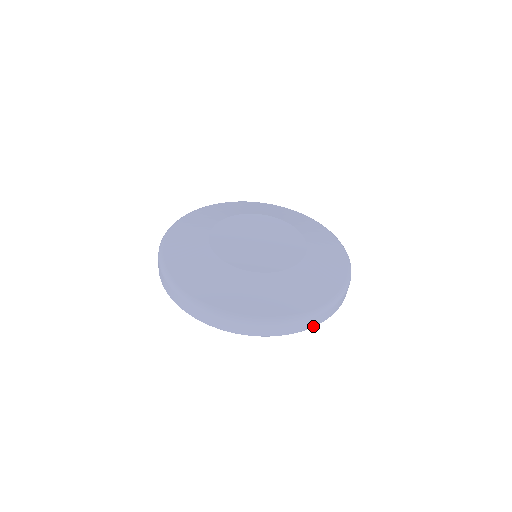
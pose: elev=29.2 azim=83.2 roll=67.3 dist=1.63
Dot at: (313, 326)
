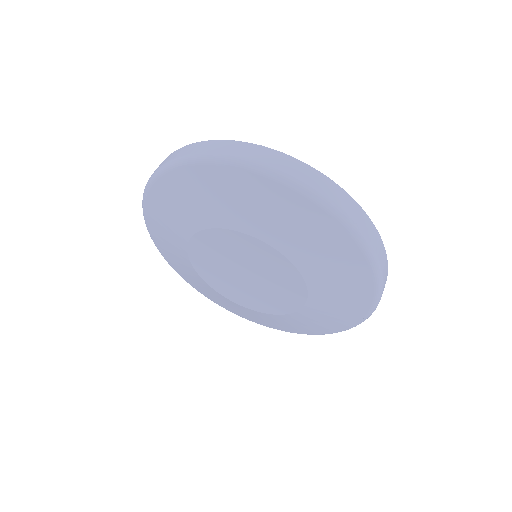
Dot at: occluded
